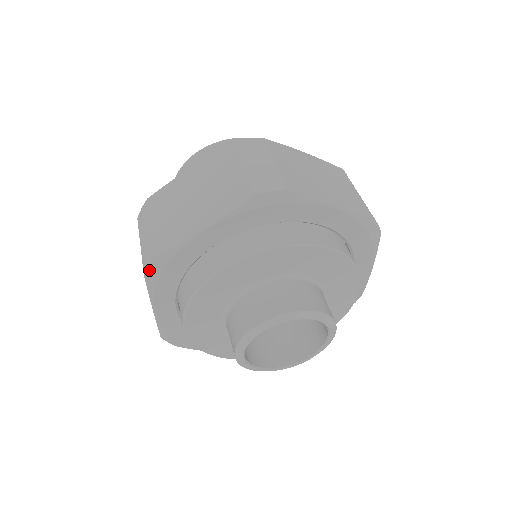
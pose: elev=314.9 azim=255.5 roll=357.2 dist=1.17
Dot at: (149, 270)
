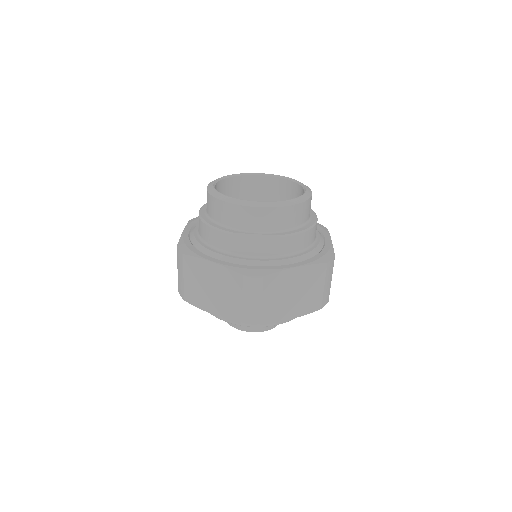
Dot at: occluded
